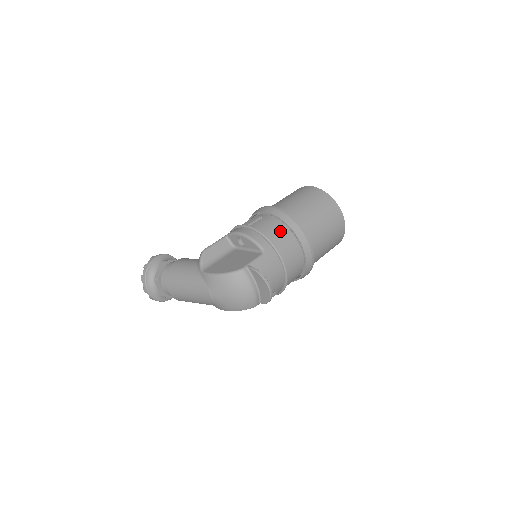
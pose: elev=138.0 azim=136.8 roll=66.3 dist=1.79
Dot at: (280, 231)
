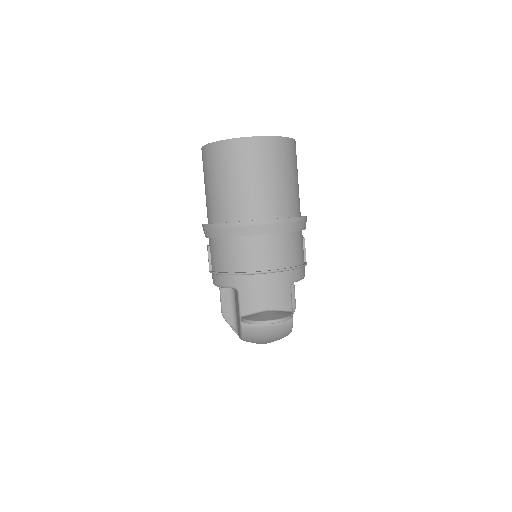
Dot at: (225, 250)
